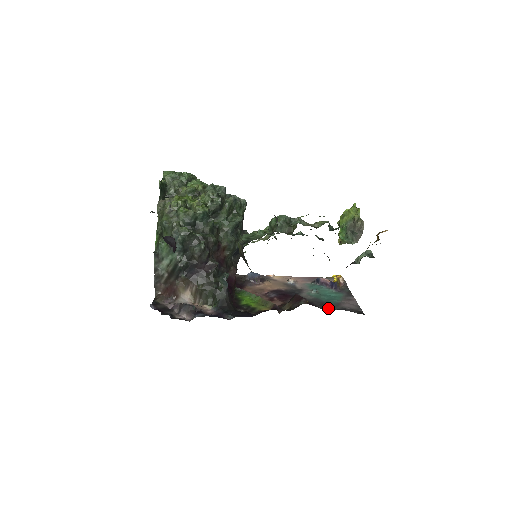
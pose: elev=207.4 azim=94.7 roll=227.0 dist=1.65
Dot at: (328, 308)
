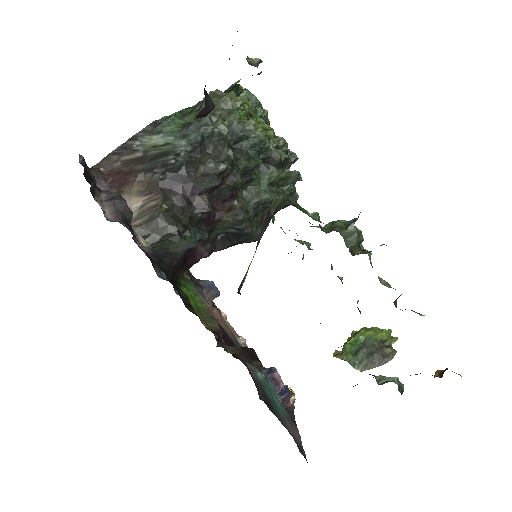
Dot at: (271, 408)
